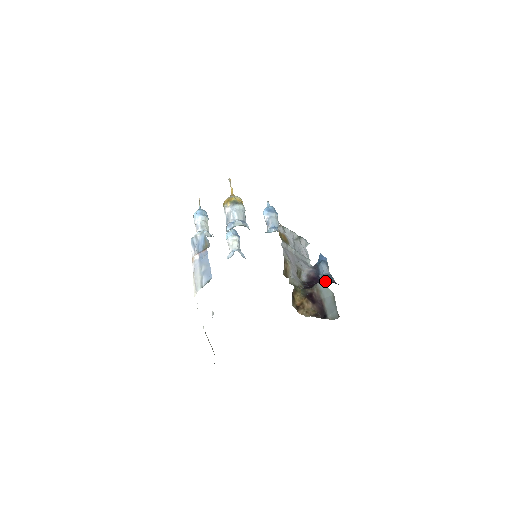
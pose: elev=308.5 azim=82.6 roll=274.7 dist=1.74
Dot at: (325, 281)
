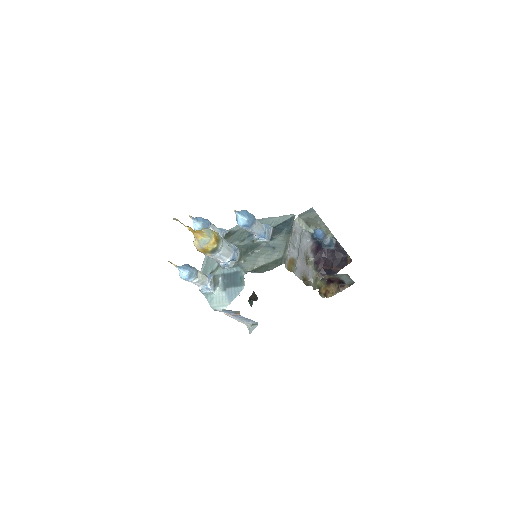
Dot at: (328, 248)
